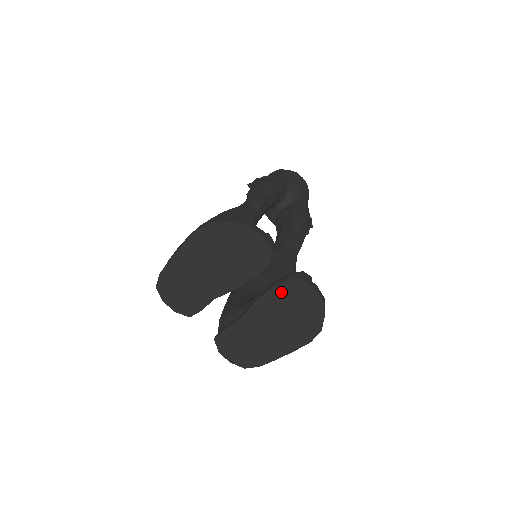
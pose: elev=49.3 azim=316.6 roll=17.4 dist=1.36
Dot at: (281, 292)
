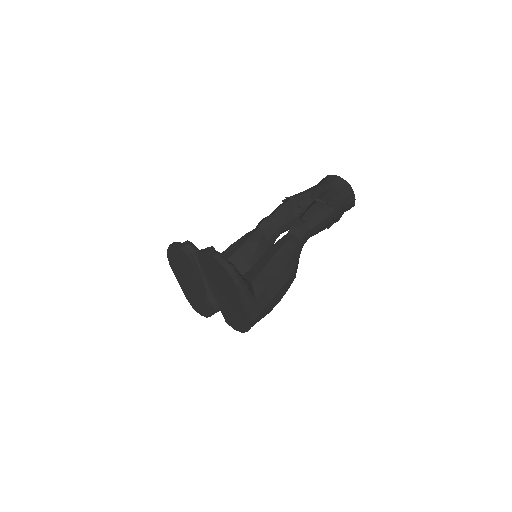
Dot at: (204, 267)
